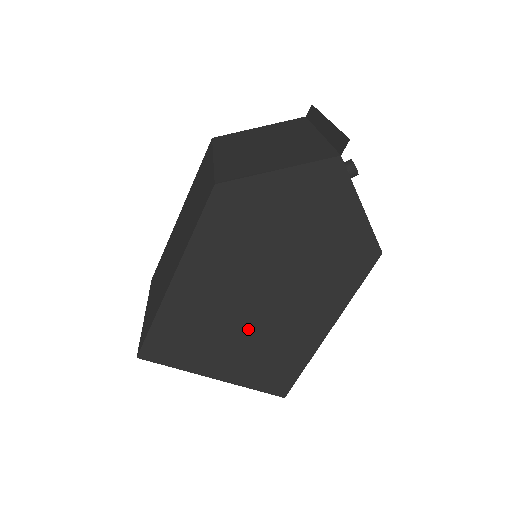
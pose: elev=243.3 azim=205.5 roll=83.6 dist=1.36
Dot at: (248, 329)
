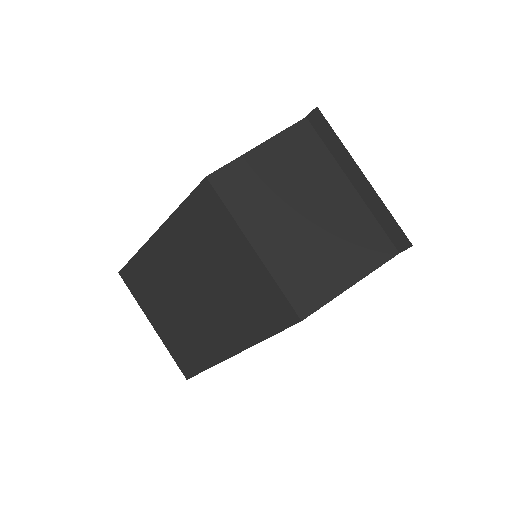
Dot at: occluded
